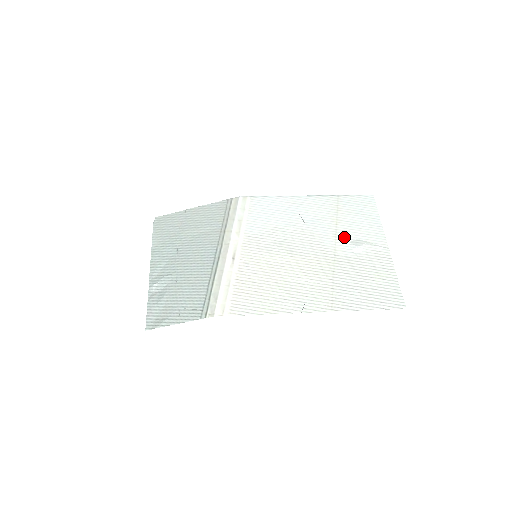
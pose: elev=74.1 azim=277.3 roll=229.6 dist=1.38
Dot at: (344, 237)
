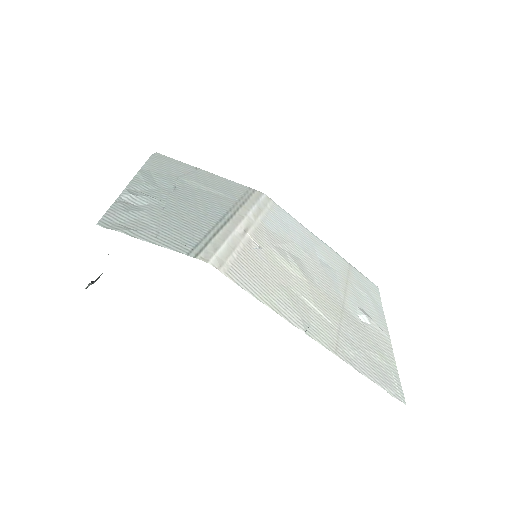
Dot at: (352, 299)
